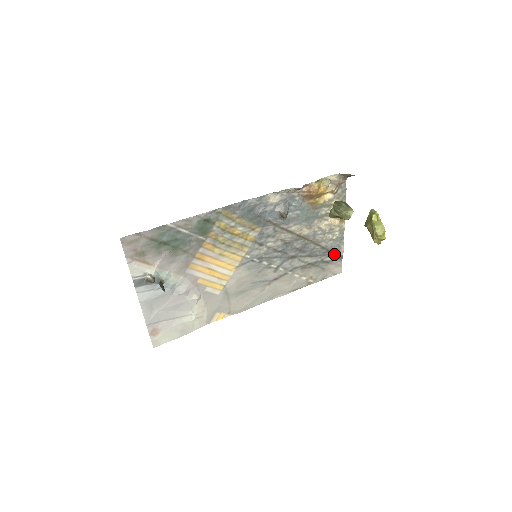
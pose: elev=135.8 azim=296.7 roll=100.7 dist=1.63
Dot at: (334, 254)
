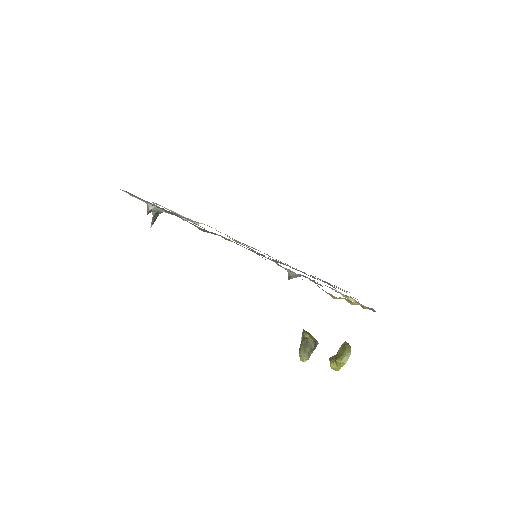
Dot at: (344, 291)
